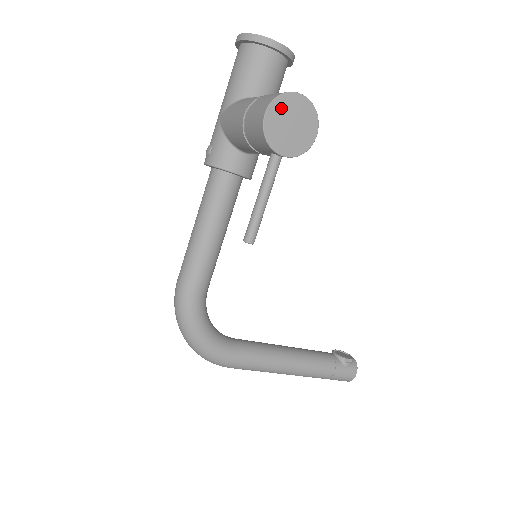
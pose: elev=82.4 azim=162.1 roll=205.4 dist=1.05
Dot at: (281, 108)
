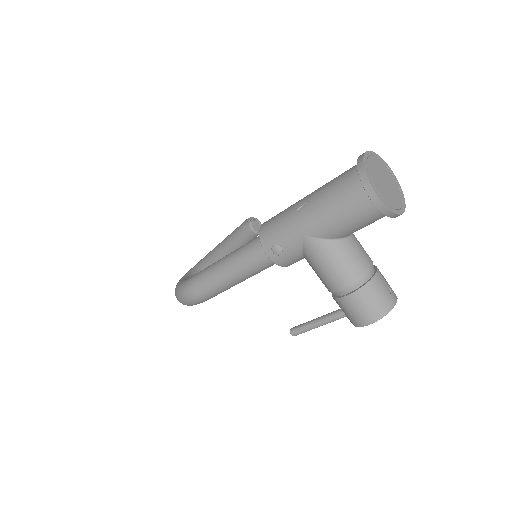
Dot at: occluded
